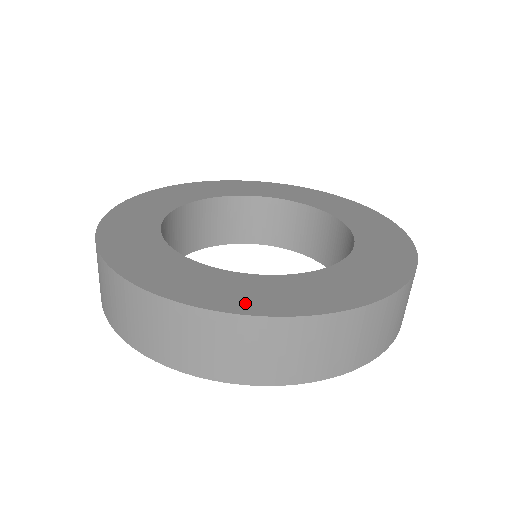
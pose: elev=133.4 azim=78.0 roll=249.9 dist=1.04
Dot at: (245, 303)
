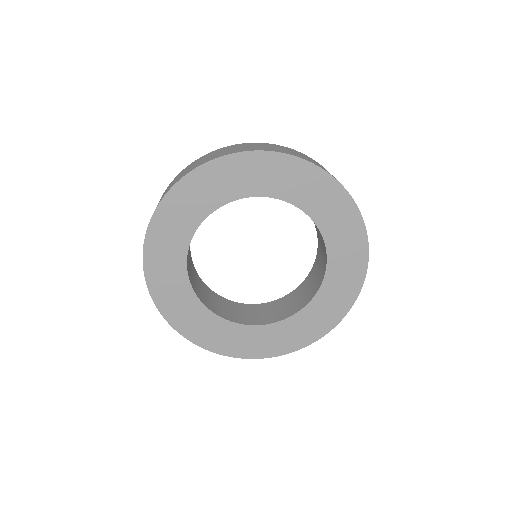
Dot at: (295, 343)
